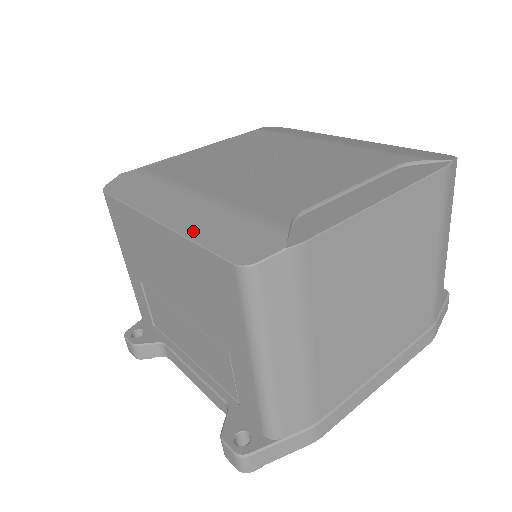
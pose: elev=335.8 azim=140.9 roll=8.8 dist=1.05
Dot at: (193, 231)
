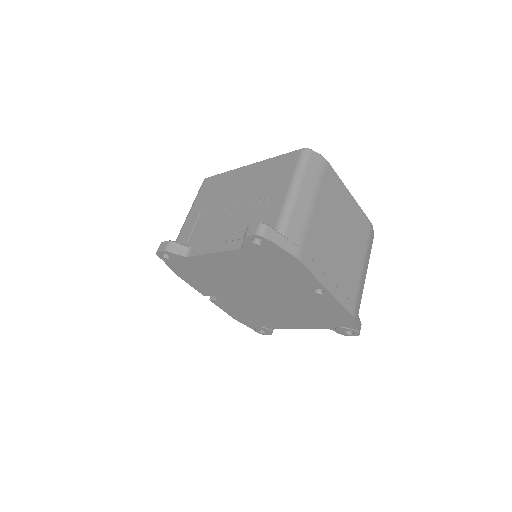
Dot at: occluded
